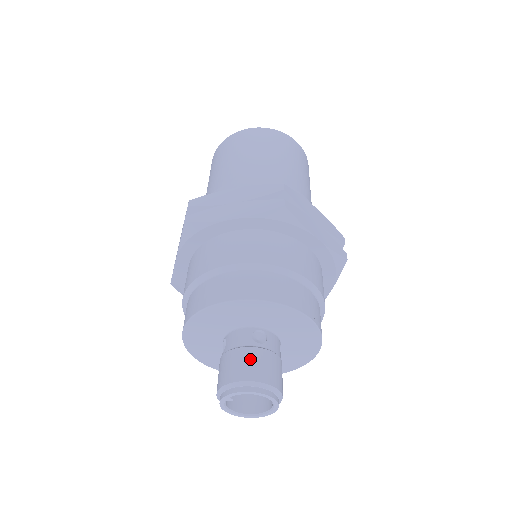
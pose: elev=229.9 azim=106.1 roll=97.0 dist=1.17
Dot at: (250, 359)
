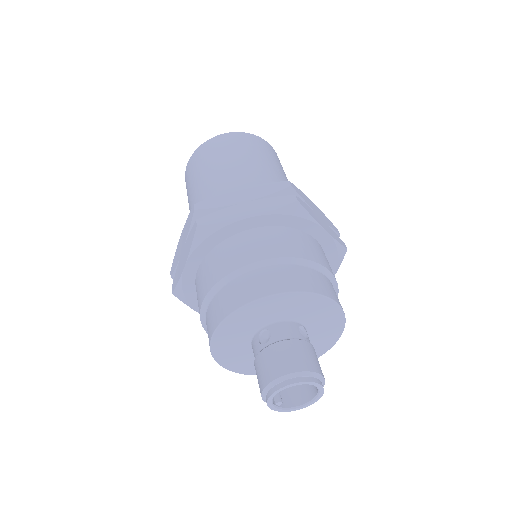
Dot at: (262, 364)
